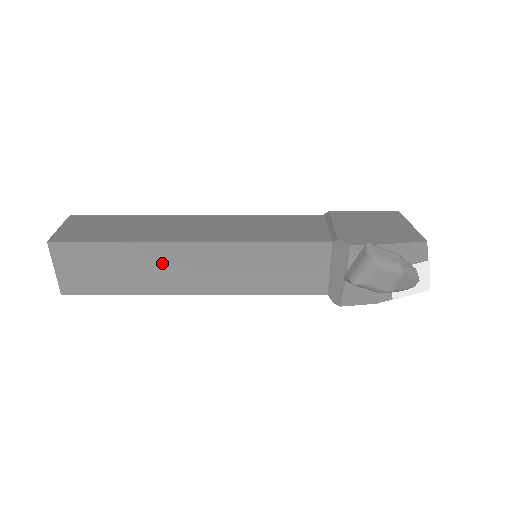
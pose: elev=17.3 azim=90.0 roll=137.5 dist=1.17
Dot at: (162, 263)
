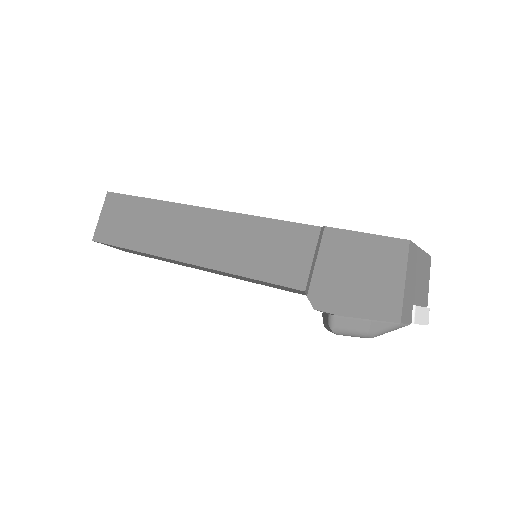
Dot at: occluded
